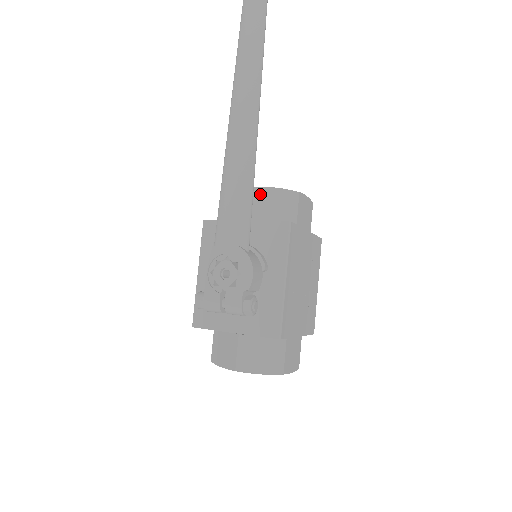
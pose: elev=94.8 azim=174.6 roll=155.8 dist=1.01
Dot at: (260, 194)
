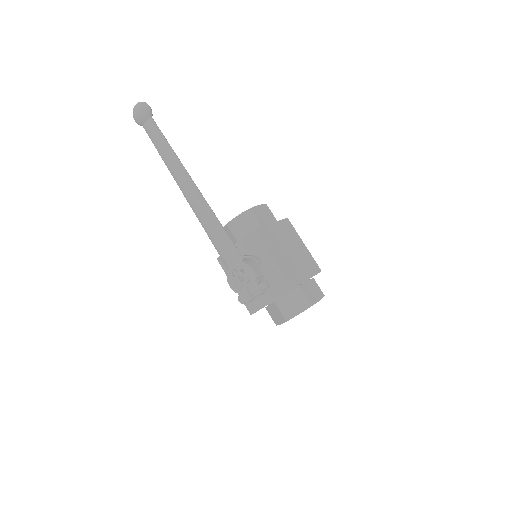
Dot at: (232, 225)
